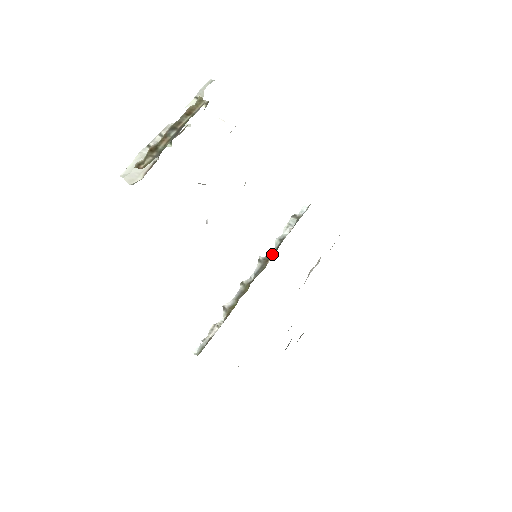
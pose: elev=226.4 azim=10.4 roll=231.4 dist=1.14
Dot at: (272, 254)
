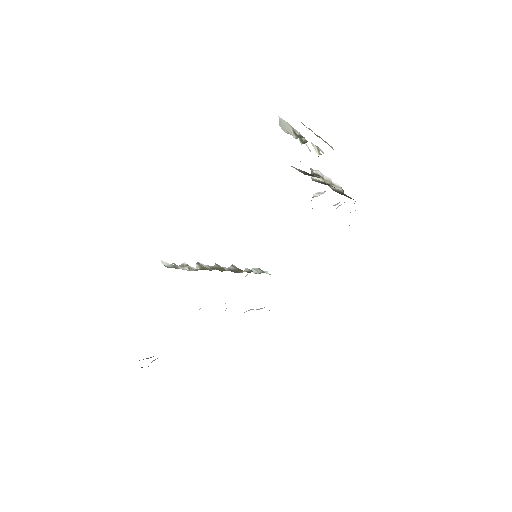
Dot at: (244, 271)
